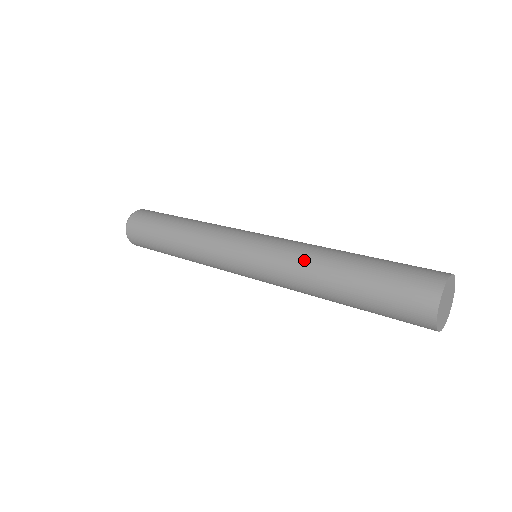
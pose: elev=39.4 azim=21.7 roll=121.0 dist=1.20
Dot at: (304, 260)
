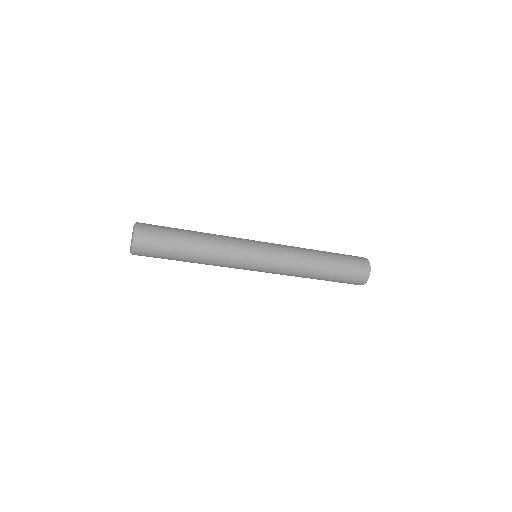
Dot at: (303, 254)
